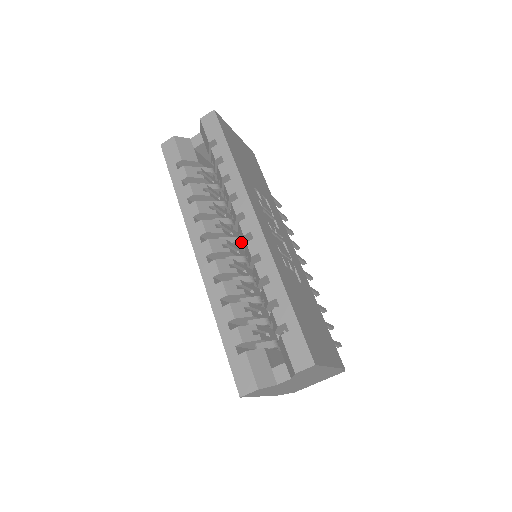
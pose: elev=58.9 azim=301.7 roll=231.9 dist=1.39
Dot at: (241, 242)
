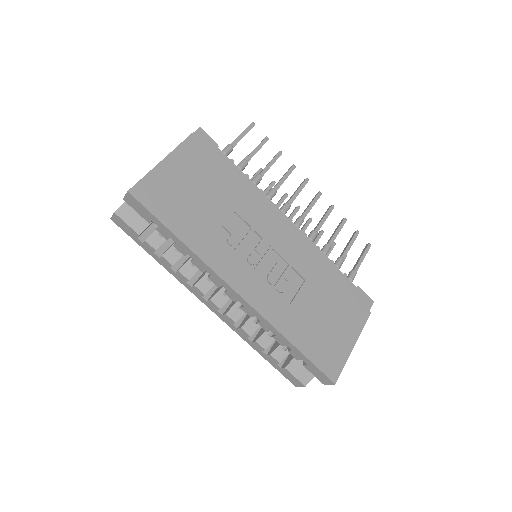
Dot at: occluded
